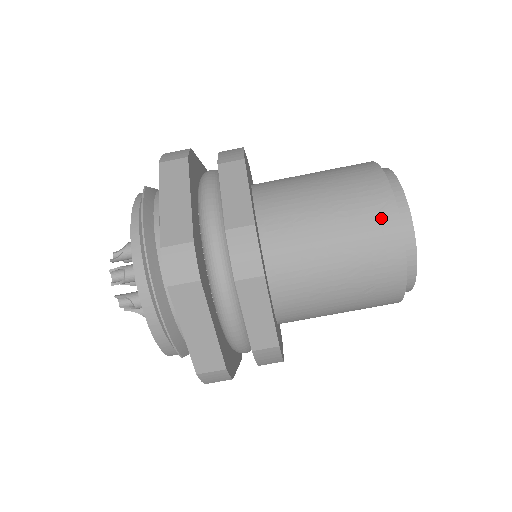
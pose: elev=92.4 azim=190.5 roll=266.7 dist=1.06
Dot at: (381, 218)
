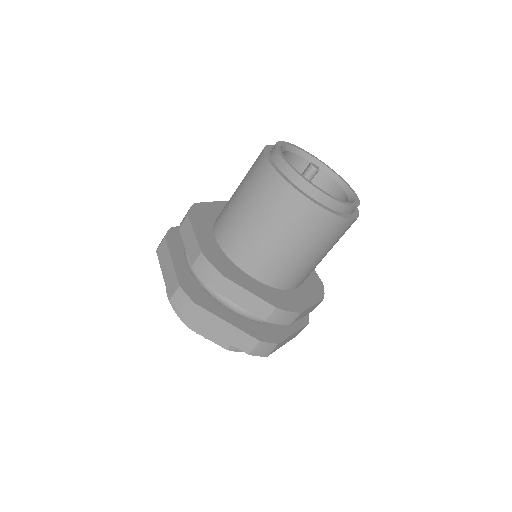
Dot at: occluded
